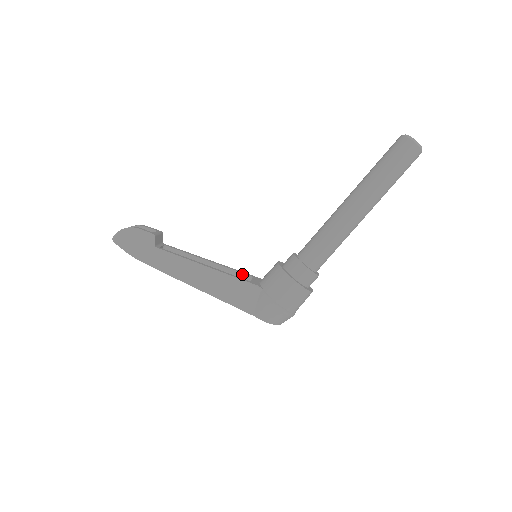
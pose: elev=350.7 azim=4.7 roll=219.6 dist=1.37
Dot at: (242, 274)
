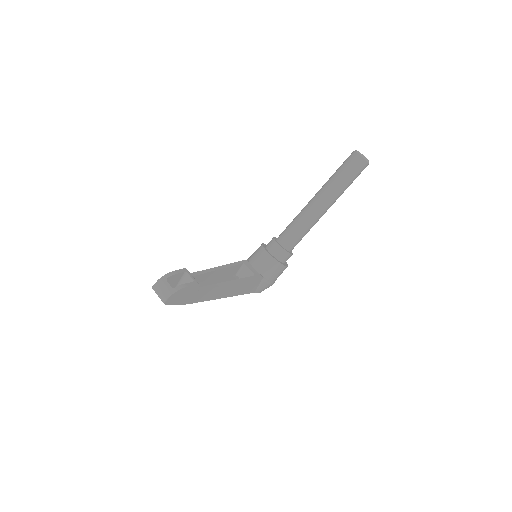
Dot at: (238, 265)
